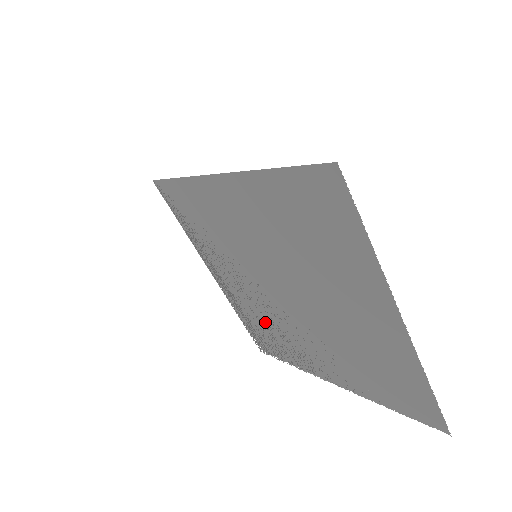
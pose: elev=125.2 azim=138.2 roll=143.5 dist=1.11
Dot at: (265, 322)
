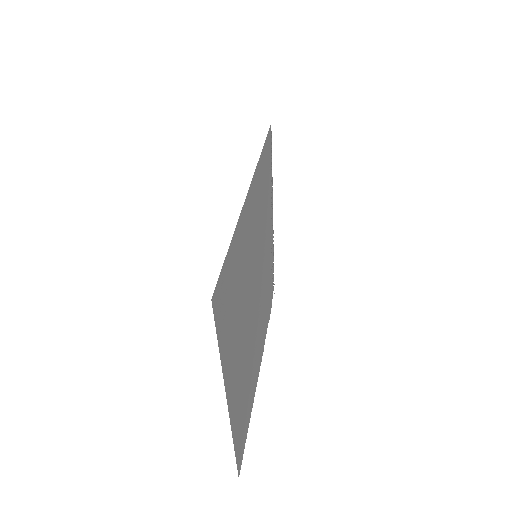
Dot at: (267, 288)
